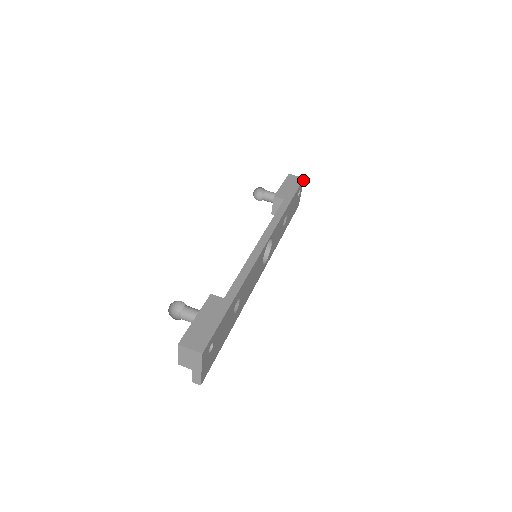
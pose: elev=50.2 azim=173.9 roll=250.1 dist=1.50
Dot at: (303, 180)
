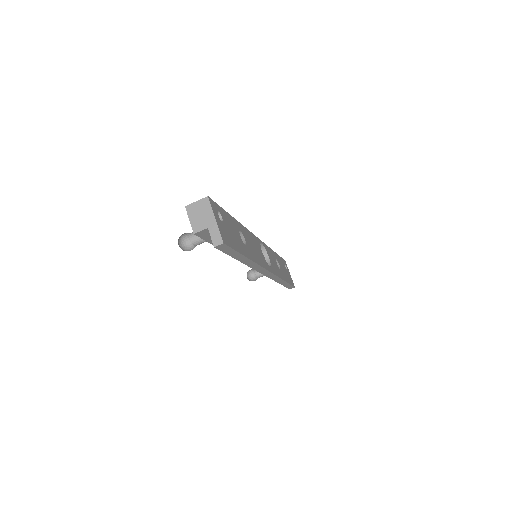
Dot at: (285, 261)
